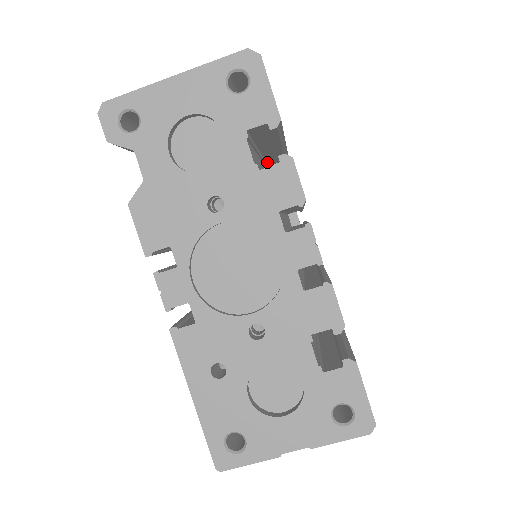
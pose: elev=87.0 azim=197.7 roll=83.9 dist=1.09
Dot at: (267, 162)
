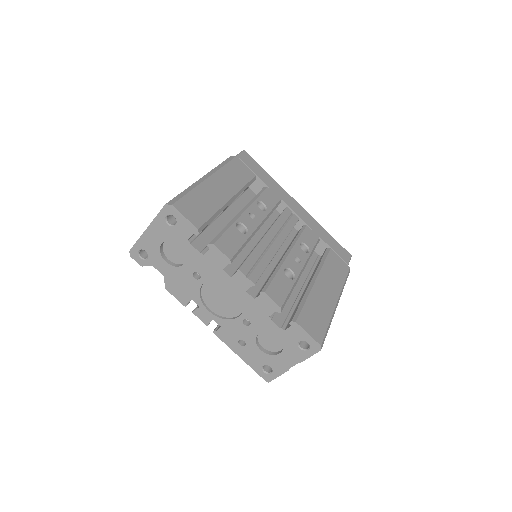
Dot at: occluded
